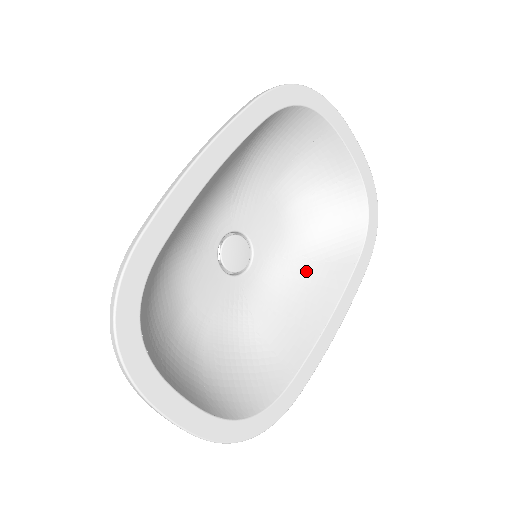
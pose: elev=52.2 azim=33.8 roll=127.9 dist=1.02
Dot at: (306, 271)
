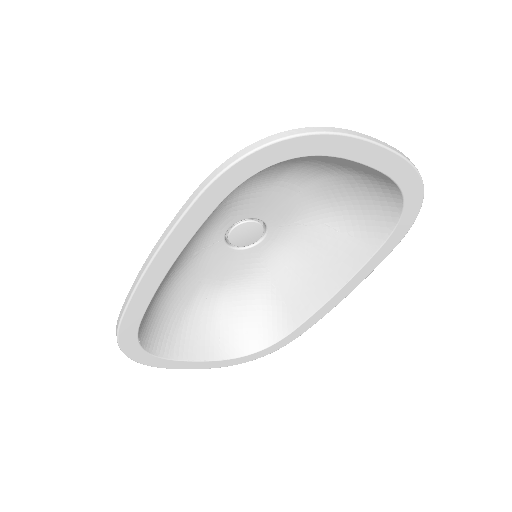
Dot at: (326, 239)
